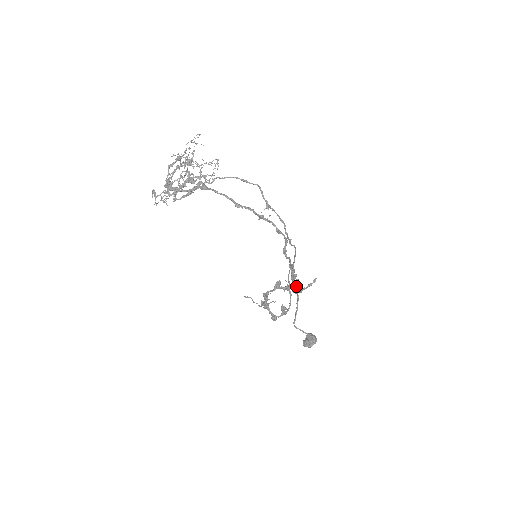
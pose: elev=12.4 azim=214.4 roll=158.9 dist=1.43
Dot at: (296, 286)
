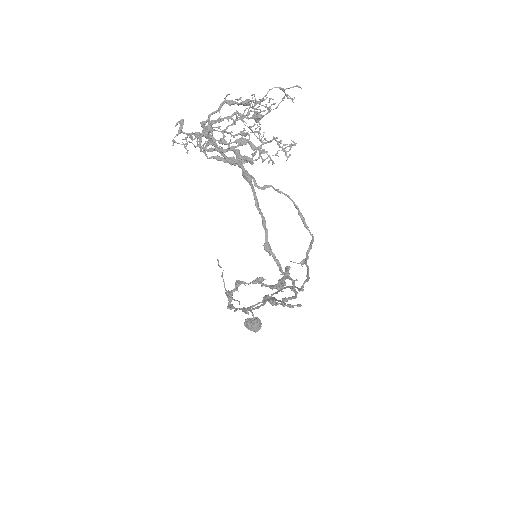
Dot at: (275, 302)
